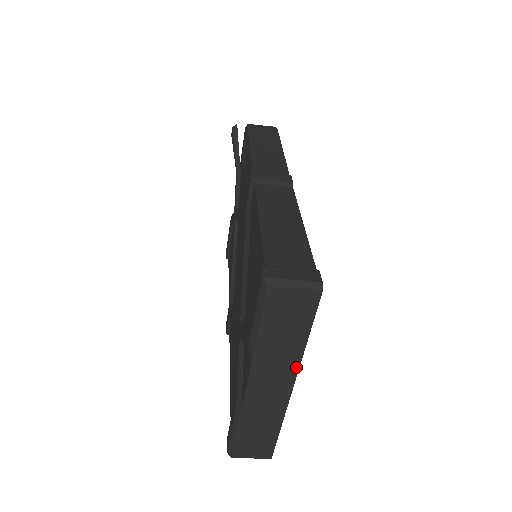
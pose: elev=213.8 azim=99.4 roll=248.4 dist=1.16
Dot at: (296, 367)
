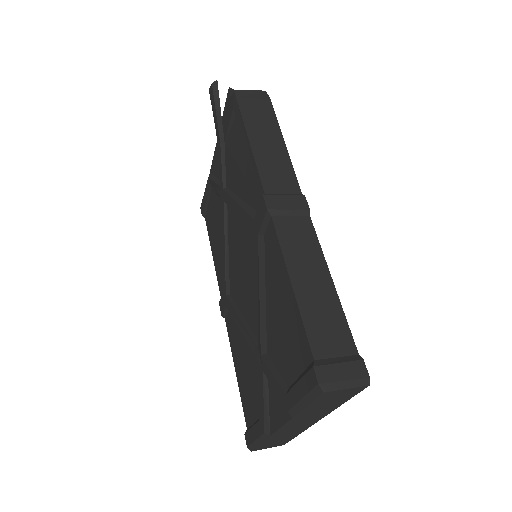
Dot at: (326, 414)
